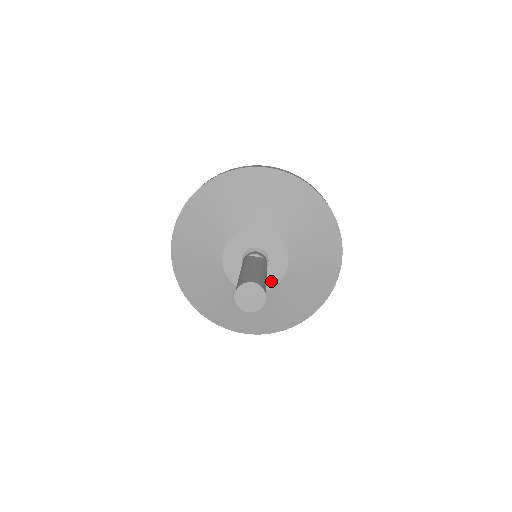
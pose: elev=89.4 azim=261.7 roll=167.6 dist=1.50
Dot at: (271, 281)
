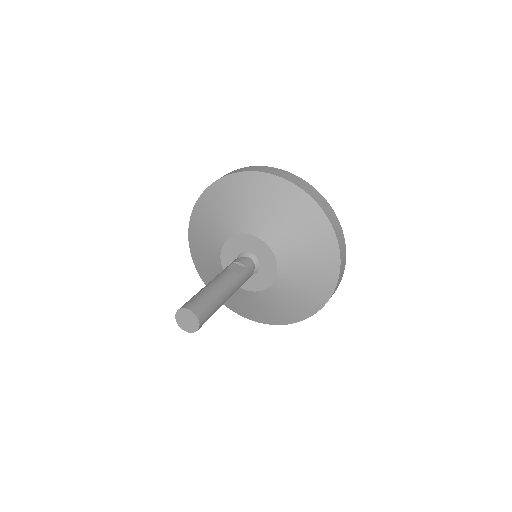
Dot at: (260, 285)
